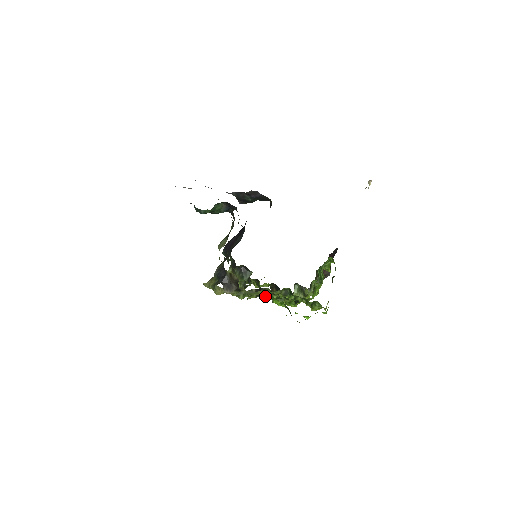
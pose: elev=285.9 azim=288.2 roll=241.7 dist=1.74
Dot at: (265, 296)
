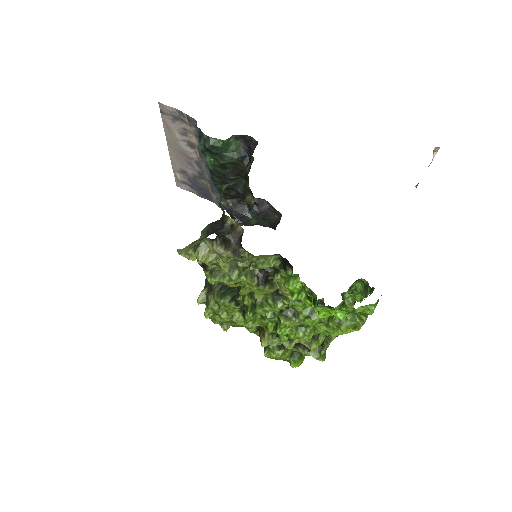
Dot at: (274, 278)
